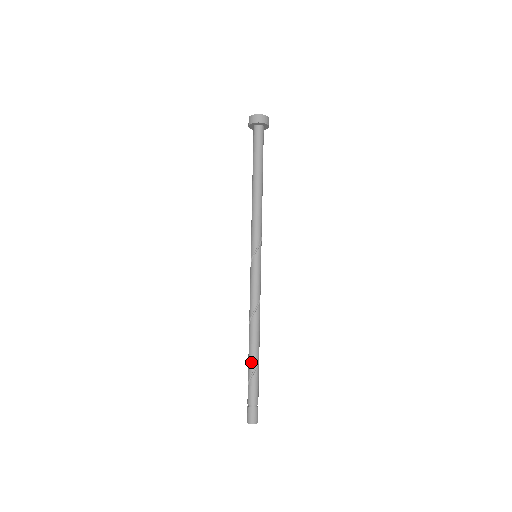
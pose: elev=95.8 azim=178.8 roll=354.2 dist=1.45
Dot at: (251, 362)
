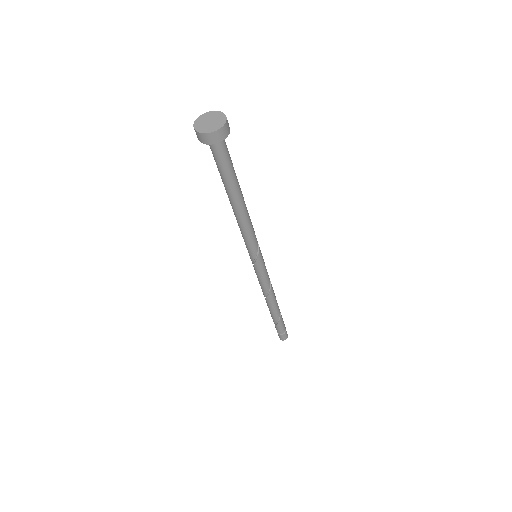
Dot at: (274, 317)
